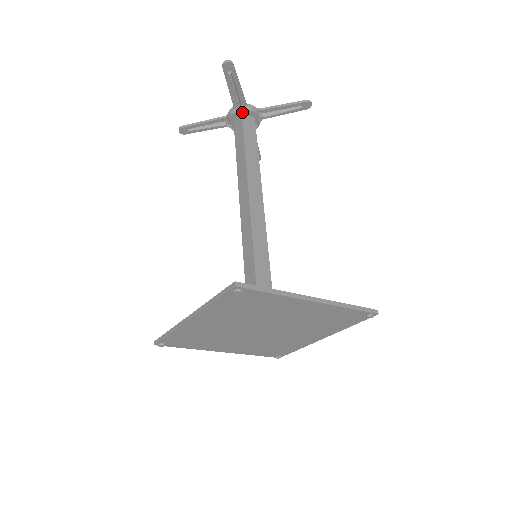
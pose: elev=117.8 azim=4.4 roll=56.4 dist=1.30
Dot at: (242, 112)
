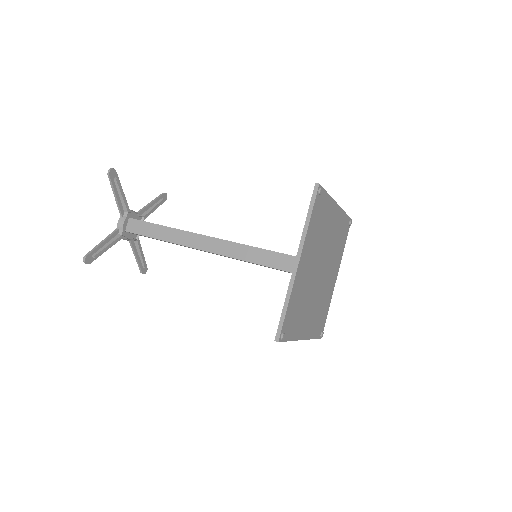
Dot at: (129, 218)
